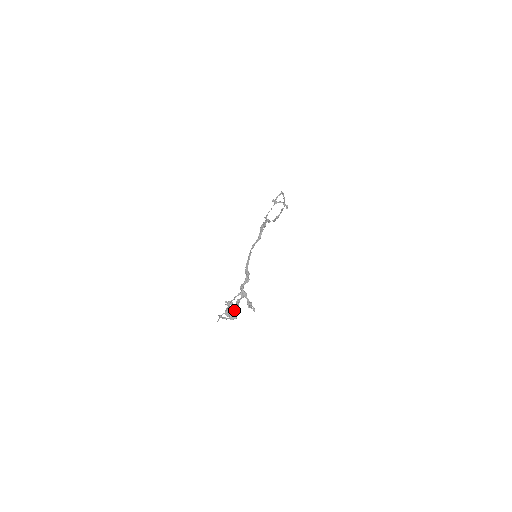
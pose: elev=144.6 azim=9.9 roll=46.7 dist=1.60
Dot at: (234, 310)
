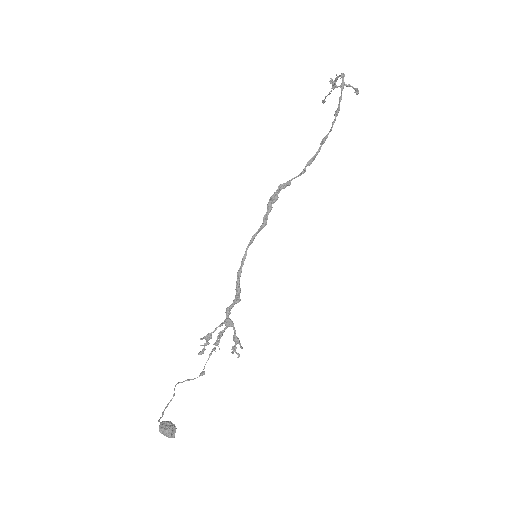
Dot at: (167, 434)
